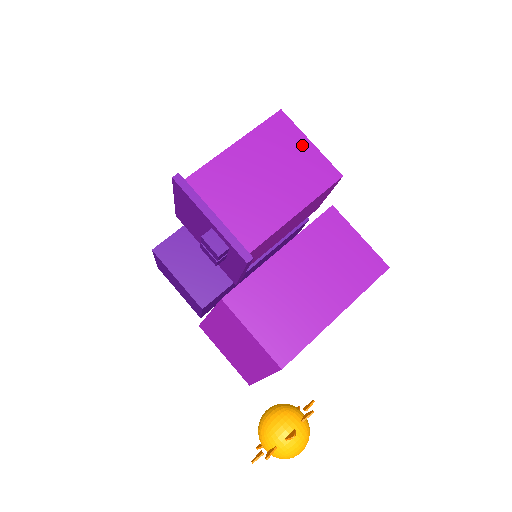
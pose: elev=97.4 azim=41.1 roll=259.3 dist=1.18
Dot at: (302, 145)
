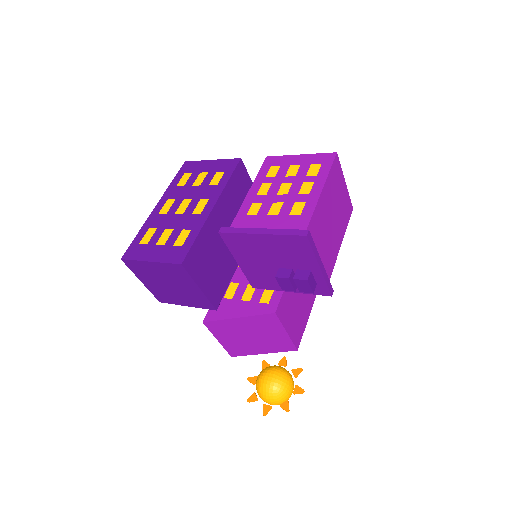
Dot at: (343, 186)
